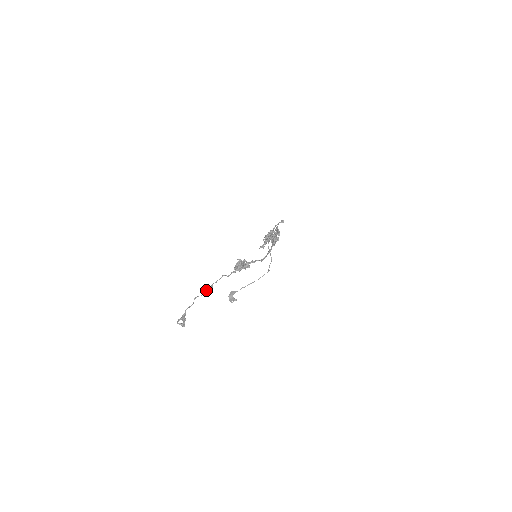
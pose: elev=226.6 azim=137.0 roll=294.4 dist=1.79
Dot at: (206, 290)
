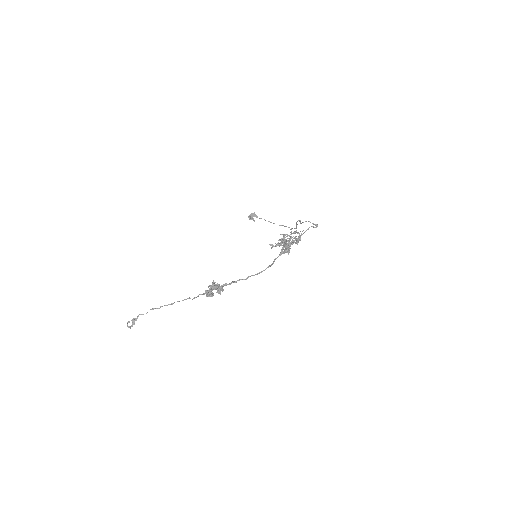
Dot at: occluded
